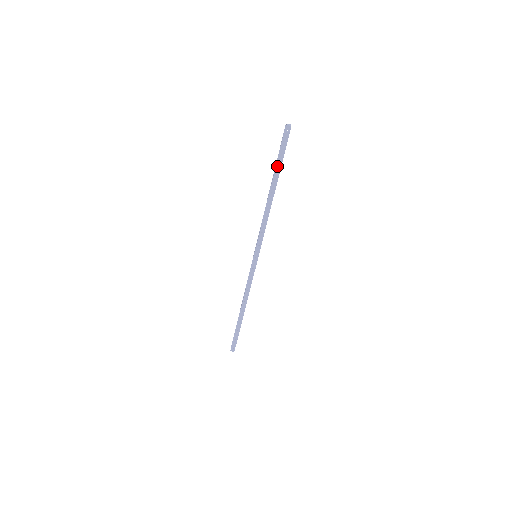
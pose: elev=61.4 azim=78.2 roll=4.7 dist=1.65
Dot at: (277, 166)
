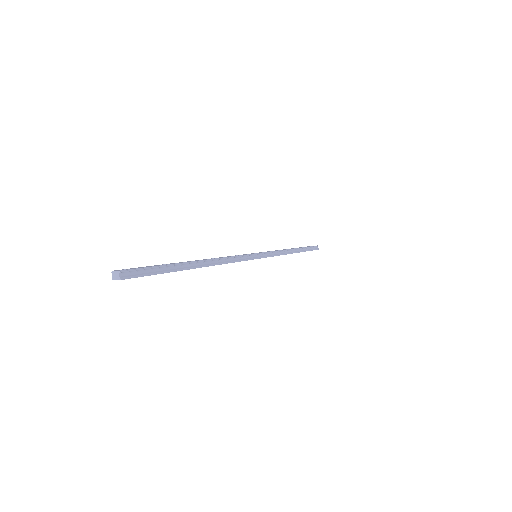
Dot at: occluded
